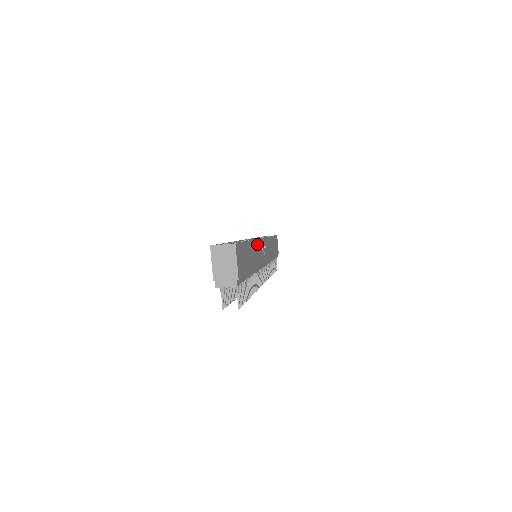
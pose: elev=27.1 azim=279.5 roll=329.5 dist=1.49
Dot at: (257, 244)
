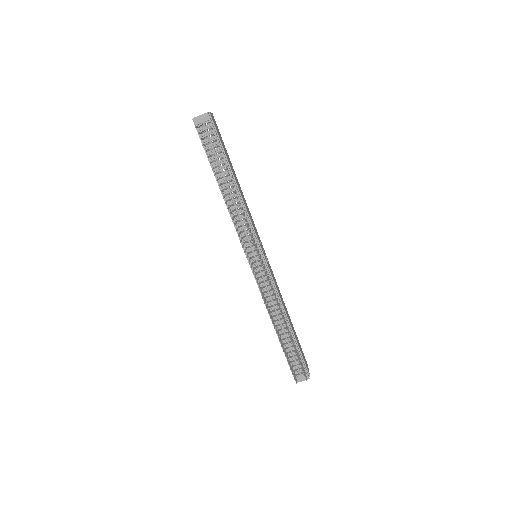
Dot at: (249, 211)
